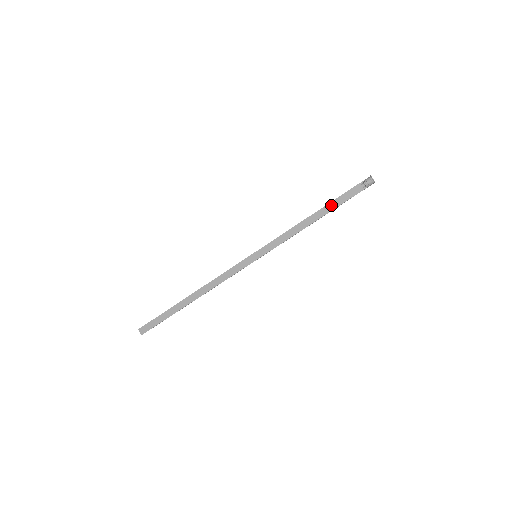
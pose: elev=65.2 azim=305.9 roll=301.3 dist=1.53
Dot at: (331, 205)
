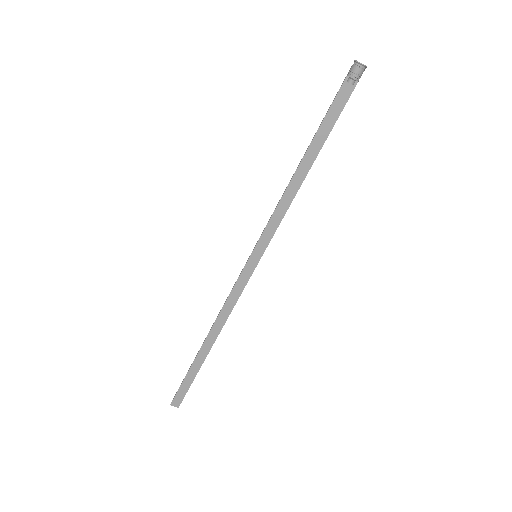
Dot at: (319, 136)
